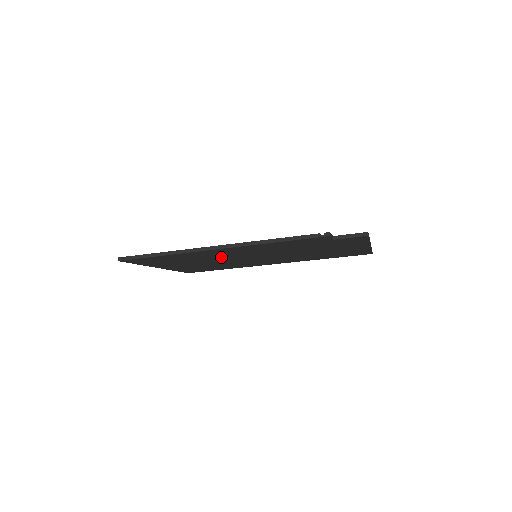
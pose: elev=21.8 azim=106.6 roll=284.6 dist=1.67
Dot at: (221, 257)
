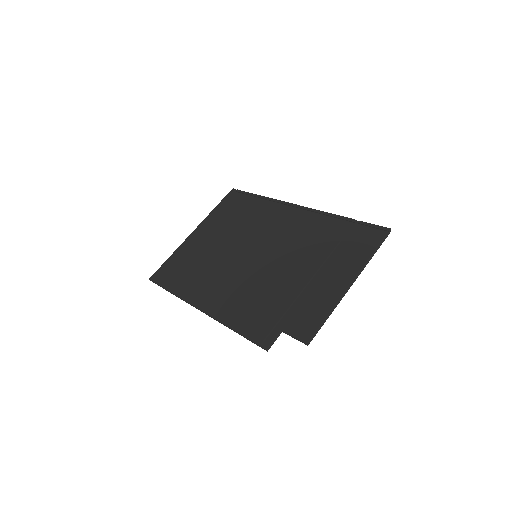
Dot at: occluded
